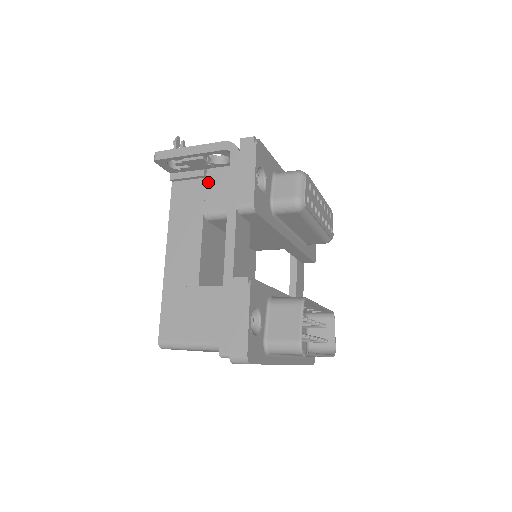
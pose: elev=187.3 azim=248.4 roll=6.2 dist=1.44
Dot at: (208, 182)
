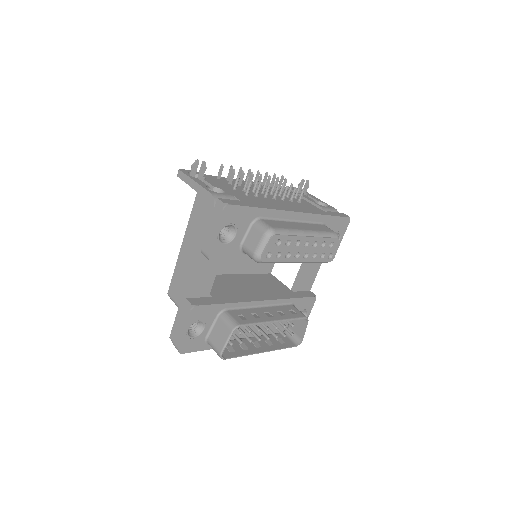
Dot at: occluded
